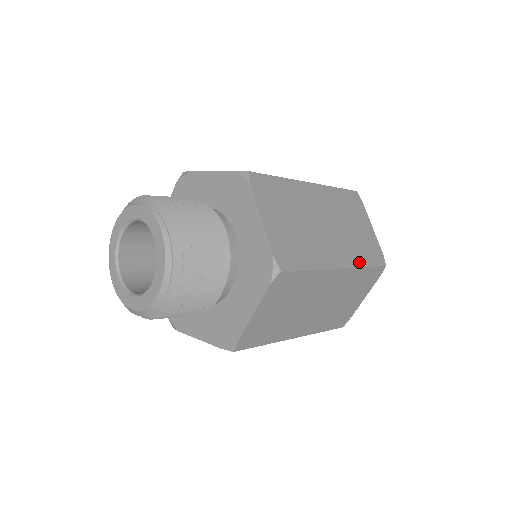
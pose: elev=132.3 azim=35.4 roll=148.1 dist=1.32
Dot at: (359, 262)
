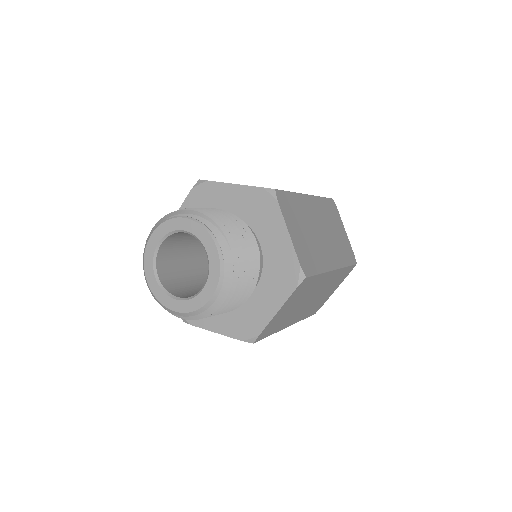
Dot at: (303, 318)
